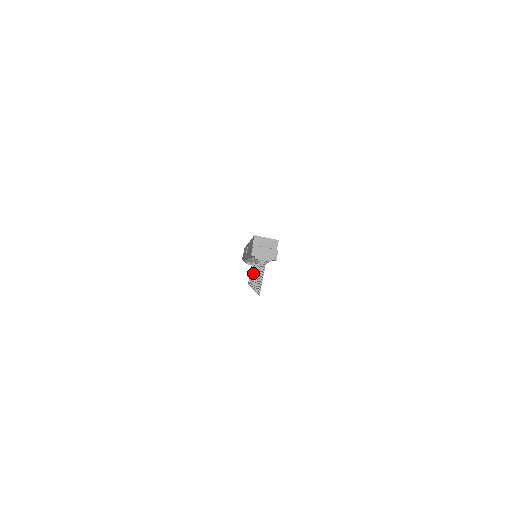
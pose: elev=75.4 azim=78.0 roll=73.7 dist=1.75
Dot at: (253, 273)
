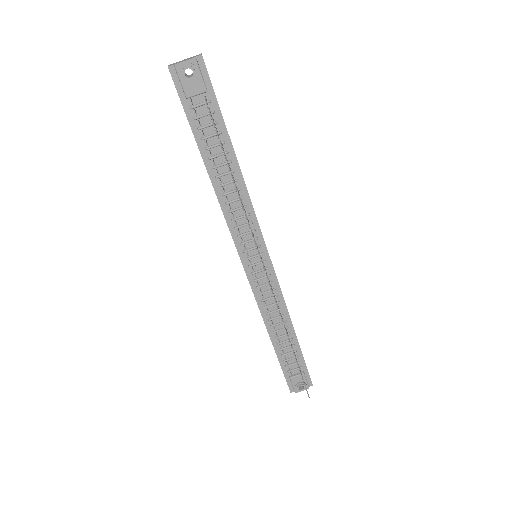
Dot at: occluded
